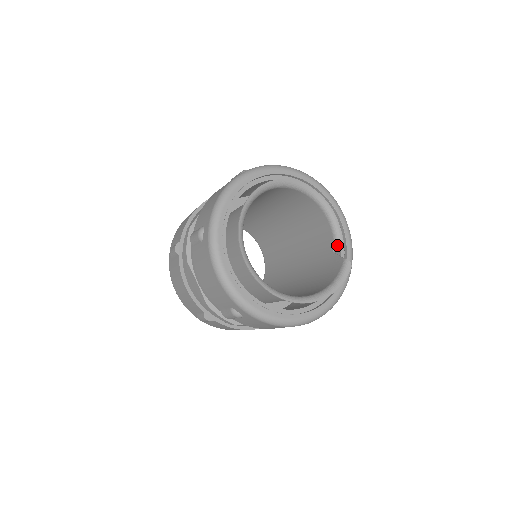
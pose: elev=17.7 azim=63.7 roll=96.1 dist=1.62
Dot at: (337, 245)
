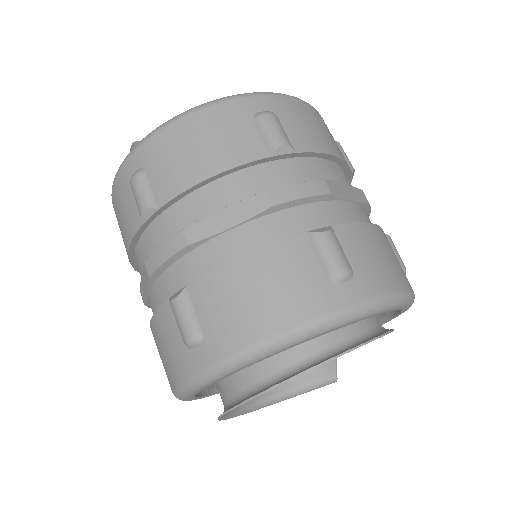
Dot at: occluded
